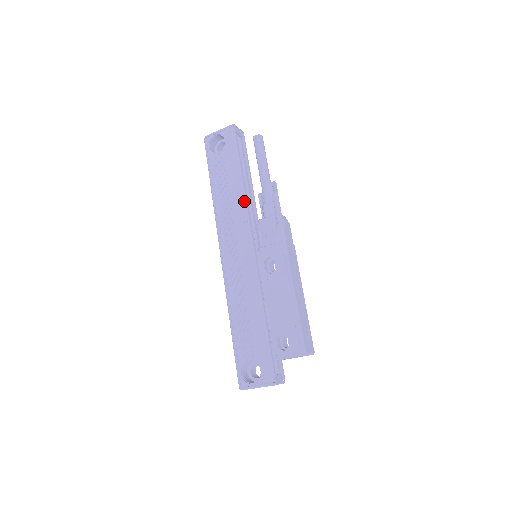
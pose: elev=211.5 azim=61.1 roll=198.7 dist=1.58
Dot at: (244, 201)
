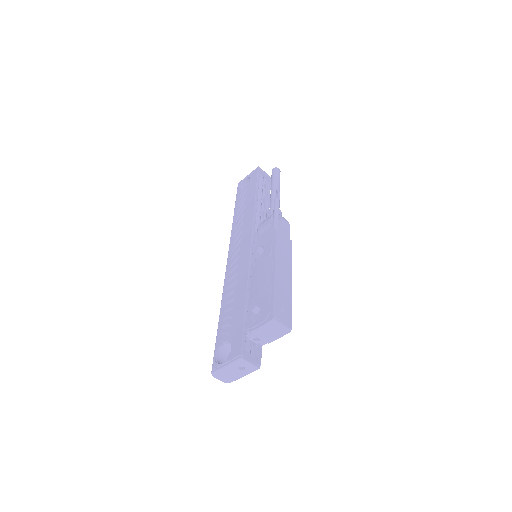
Dot at: (252, 213)
